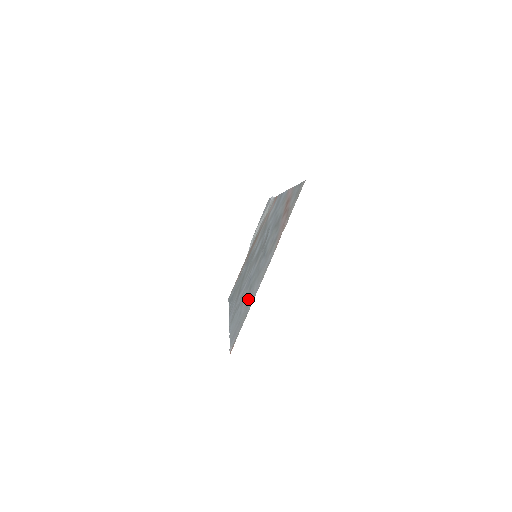
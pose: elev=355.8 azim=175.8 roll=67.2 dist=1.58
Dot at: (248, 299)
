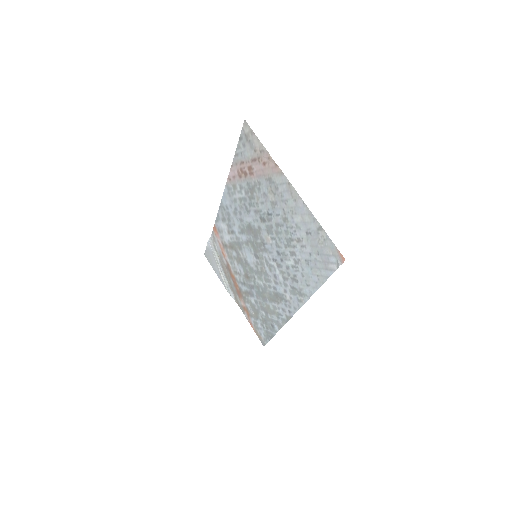
Dot at: (301, 238)
